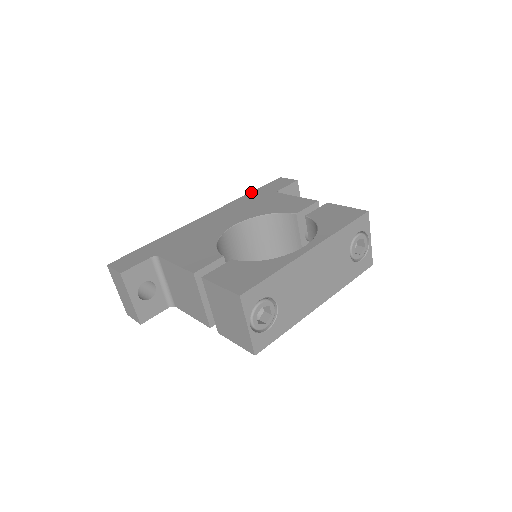
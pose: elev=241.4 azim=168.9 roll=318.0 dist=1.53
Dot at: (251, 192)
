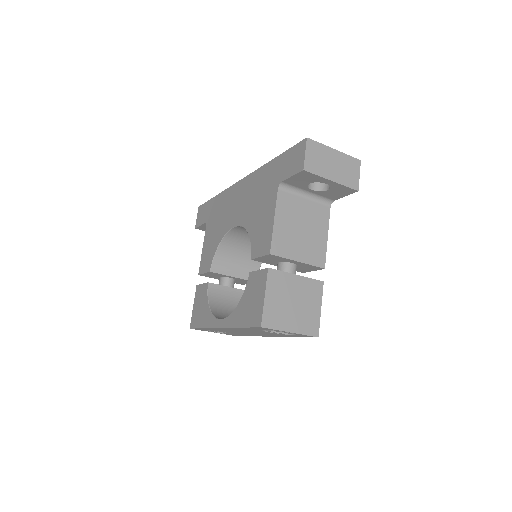
Dot at: (274, 159)
